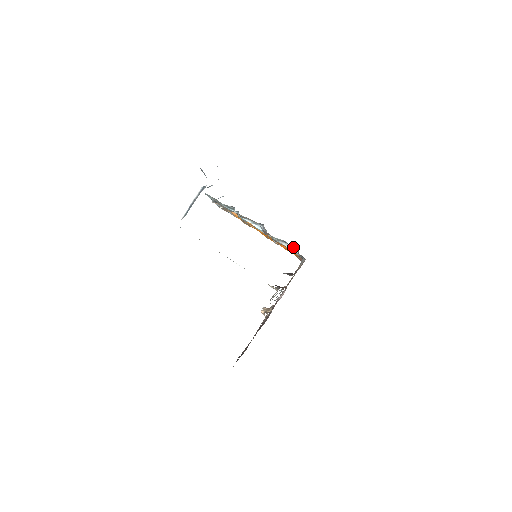
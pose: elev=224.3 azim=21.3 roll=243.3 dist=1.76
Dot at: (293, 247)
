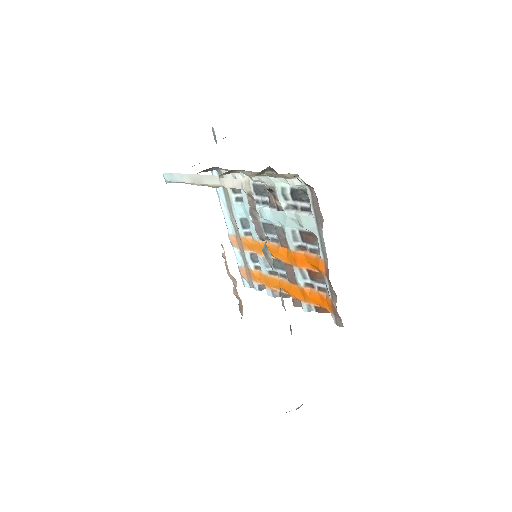
Dot at: (305, 205)
